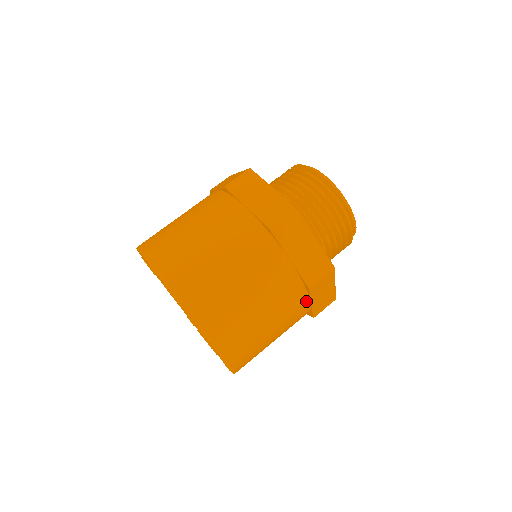
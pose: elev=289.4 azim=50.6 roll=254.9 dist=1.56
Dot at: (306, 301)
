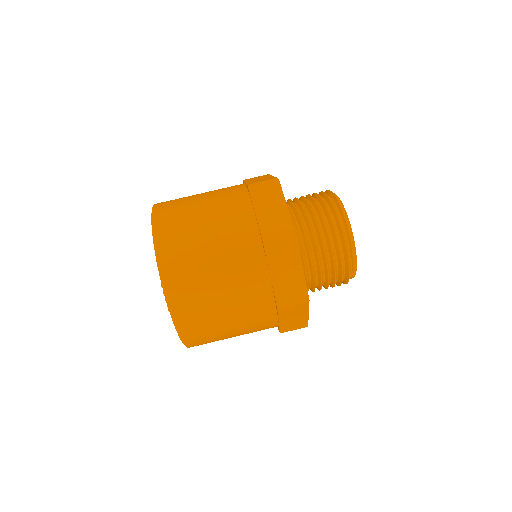
Dot at: (263, 265)
